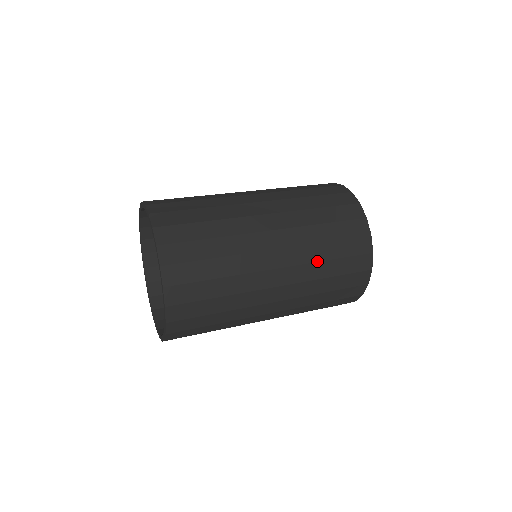
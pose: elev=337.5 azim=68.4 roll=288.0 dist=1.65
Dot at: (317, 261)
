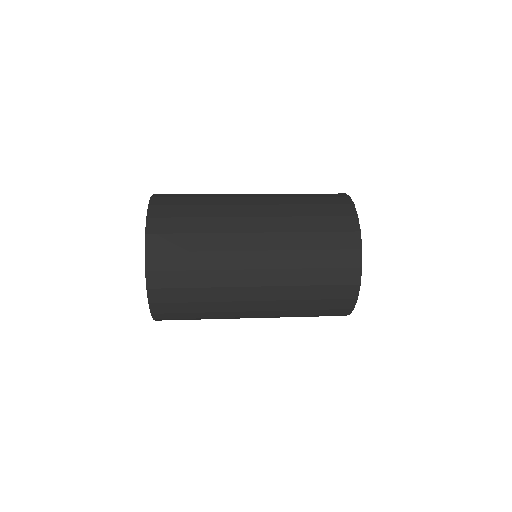
Dot at: (296, 216)
